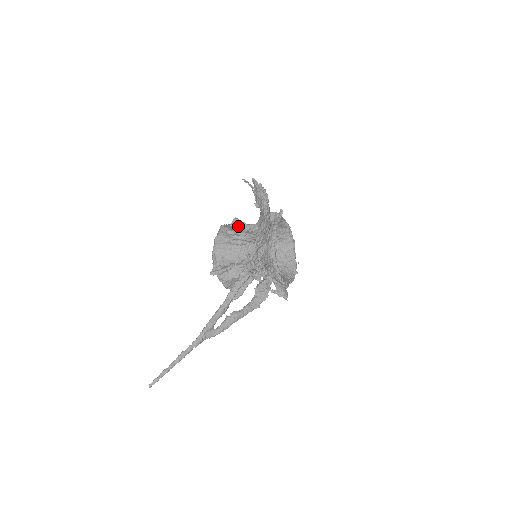
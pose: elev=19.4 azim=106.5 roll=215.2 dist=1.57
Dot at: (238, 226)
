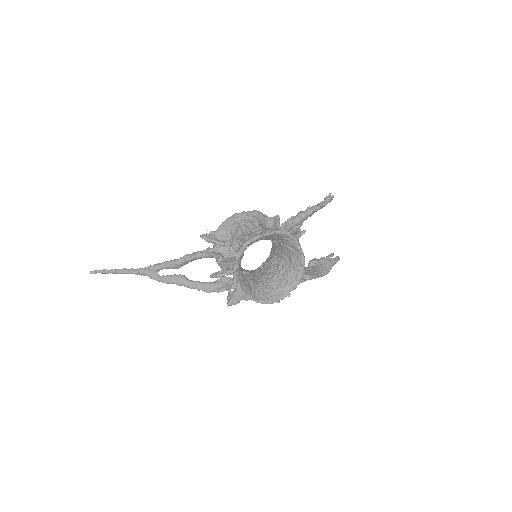
Dot at: (273, 223)
